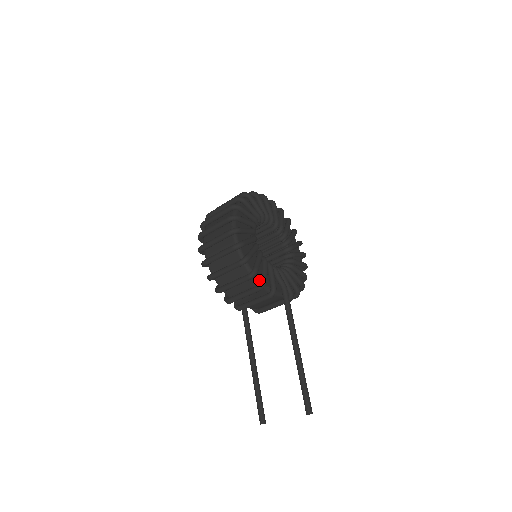
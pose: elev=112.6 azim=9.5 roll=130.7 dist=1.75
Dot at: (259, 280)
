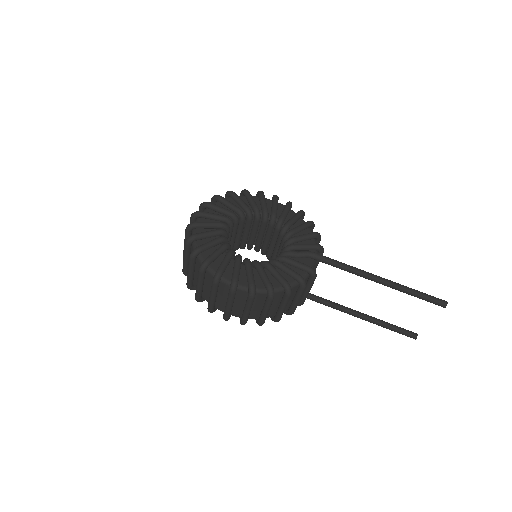
Dot at: (295, 283)
